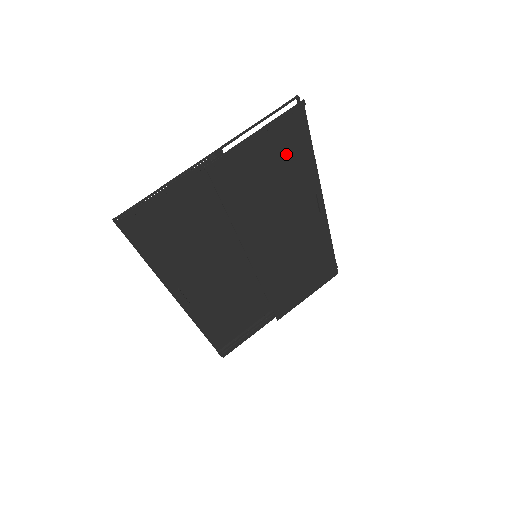
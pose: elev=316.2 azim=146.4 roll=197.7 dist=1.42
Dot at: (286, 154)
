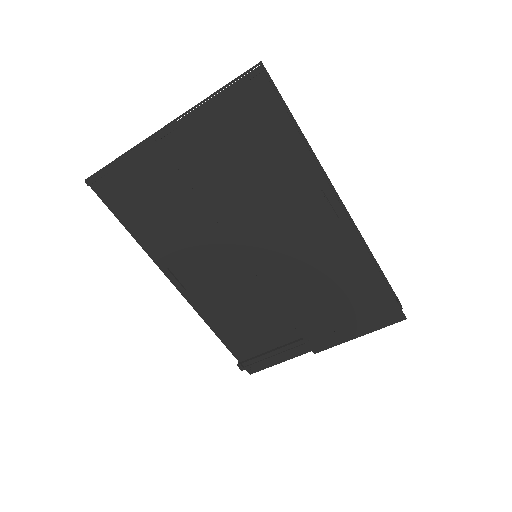
Dot at: (256, 132)
